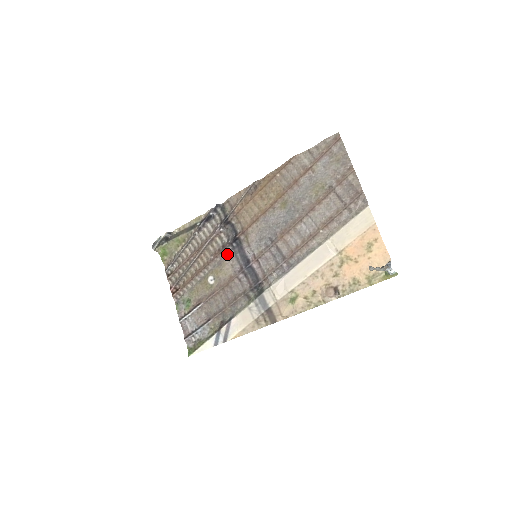
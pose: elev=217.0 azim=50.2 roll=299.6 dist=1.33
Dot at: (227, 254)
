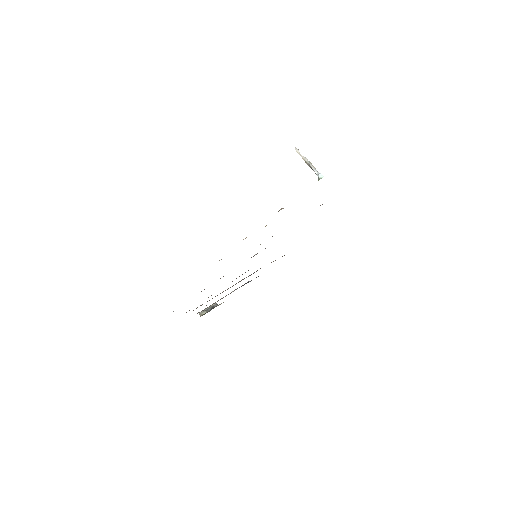
Dot at: occluded
